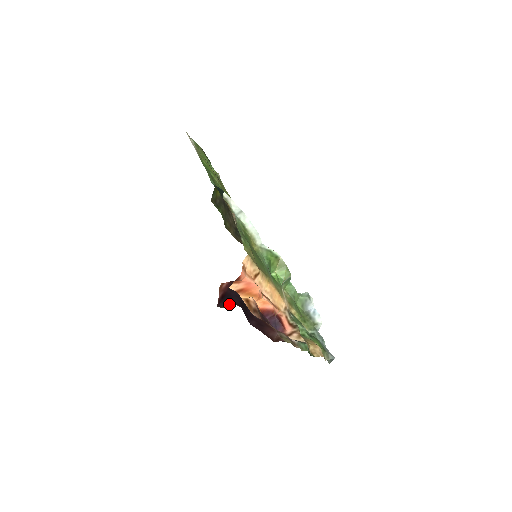
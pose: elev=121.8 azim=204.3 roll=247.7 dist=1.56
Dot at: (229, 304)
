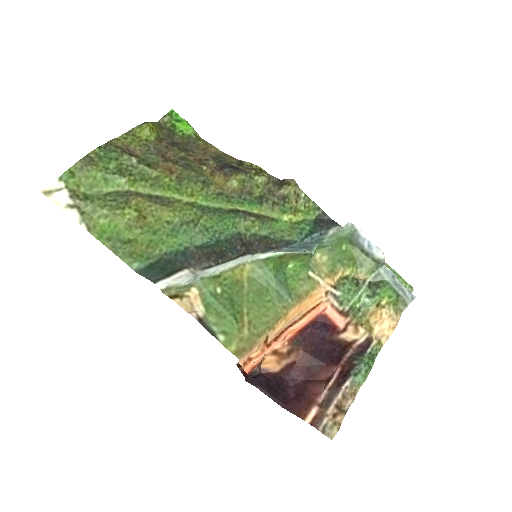
Dot at: (258, 373)
